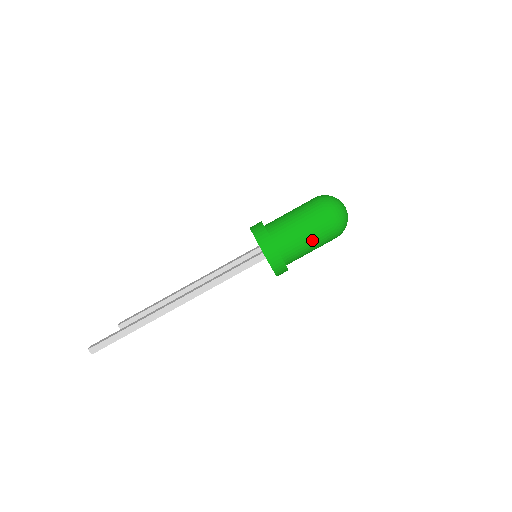
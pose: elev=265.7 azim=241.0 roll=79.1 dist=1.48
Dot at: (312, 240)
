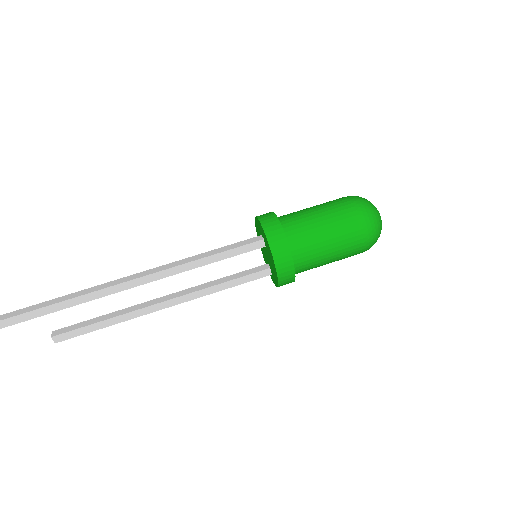
Dot at: (324, 214)
